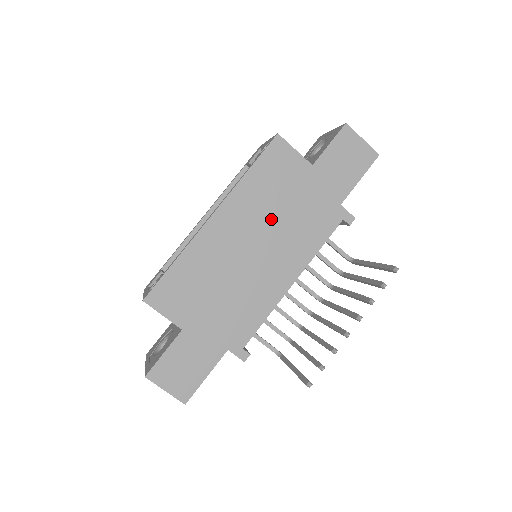
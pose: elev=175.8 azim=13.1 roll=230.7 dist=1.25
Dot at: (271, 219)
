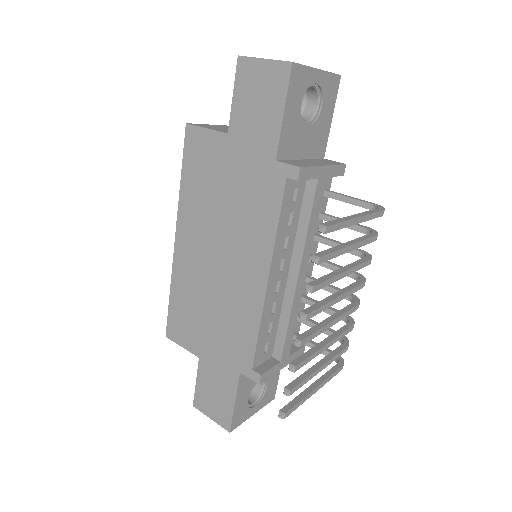
Dot at: (218, 218)
